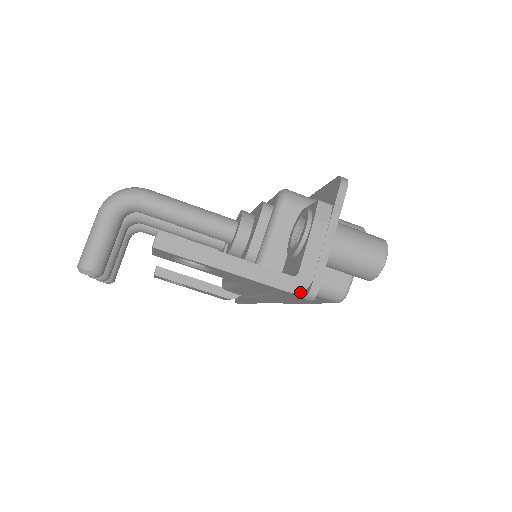
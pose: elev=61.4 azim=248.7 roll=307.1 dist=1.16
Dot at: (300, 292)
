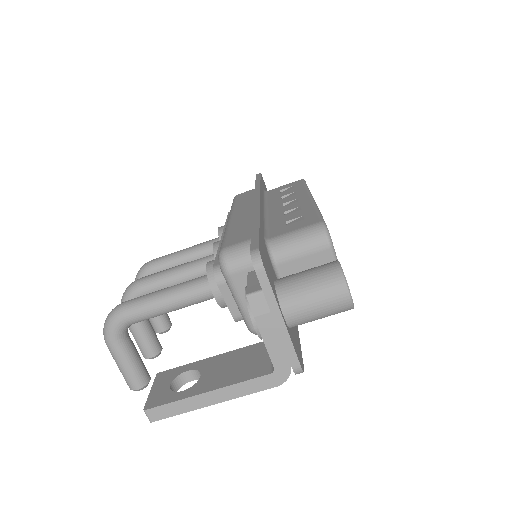
Dot at: occluded
